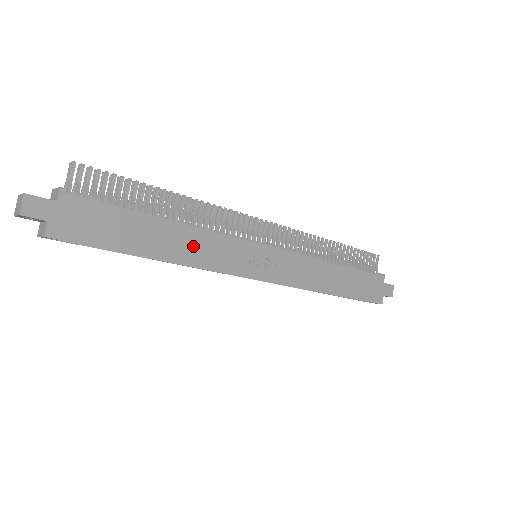
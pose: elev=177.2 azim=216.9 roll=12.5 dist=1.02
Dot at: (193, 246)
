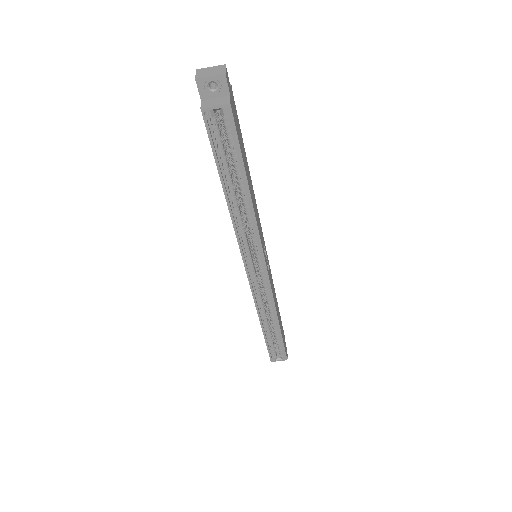
Dot at: (255, 206)
